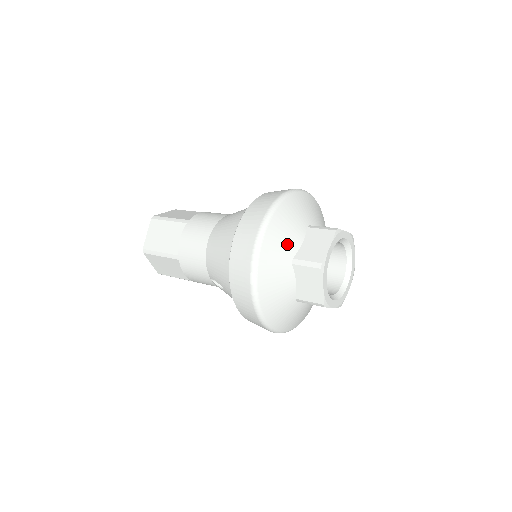
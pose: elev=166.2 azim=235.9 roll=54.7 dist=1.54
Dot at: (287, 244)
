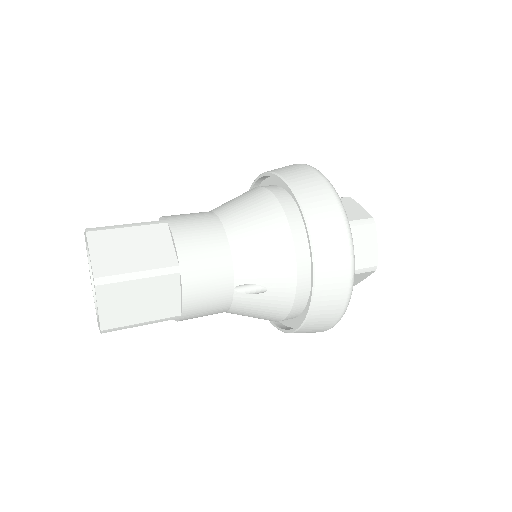
Dot at: occluded
